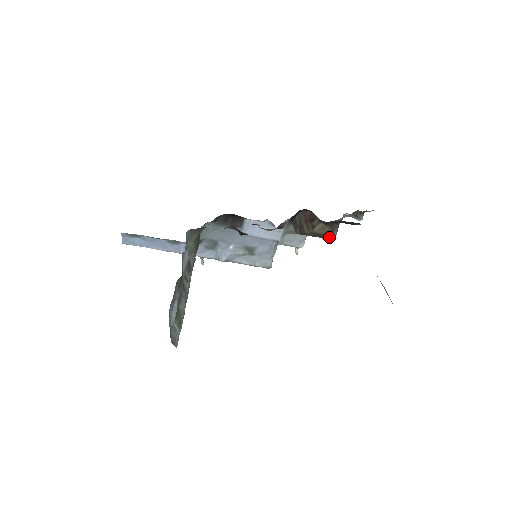
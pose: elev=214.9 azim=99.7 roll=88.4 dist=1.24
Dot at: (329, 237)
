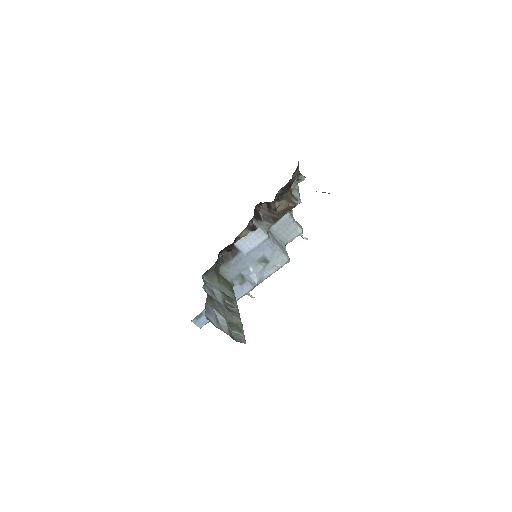
Dot at: (291, 206)
